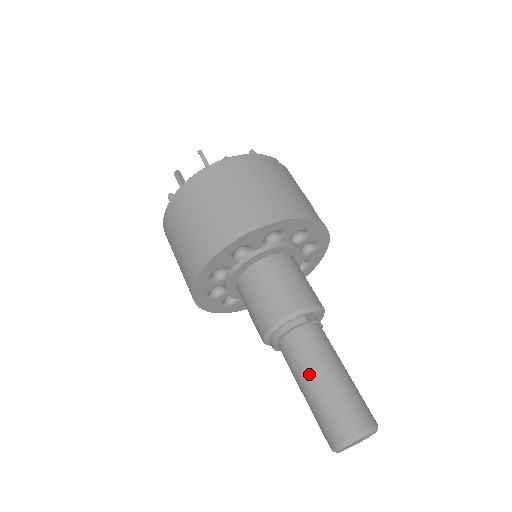
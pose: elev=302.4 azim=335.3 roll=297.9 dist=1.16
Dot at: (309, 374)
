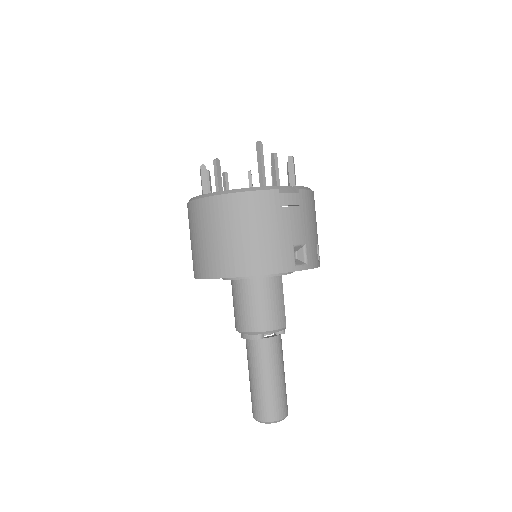
Dot at: (250, 371)
